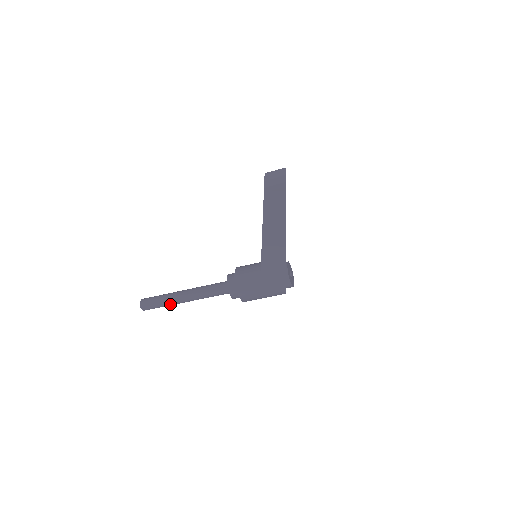
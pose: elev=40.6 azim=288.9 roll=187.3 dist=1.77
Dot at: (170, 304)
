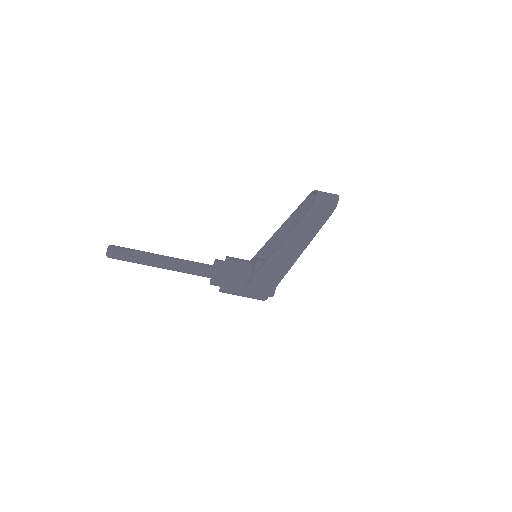
Dot at: (141, 263)
